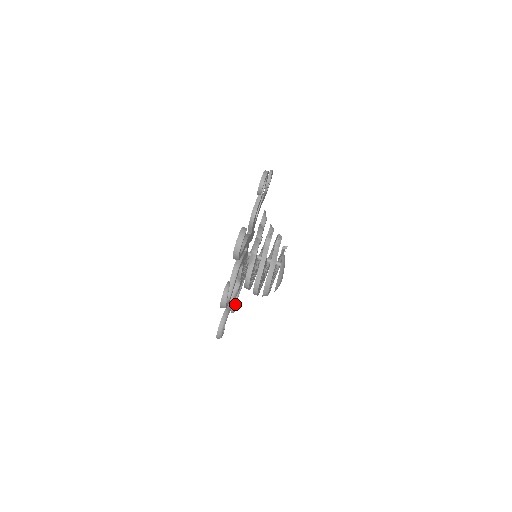
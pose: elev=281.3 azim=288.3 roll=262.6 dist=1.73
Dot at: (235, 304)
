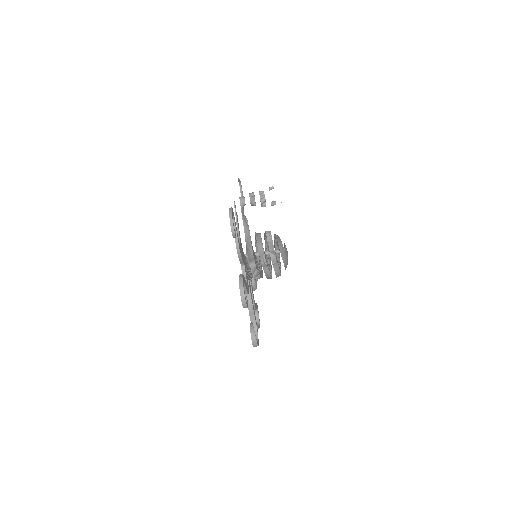
Dot at: occluded
